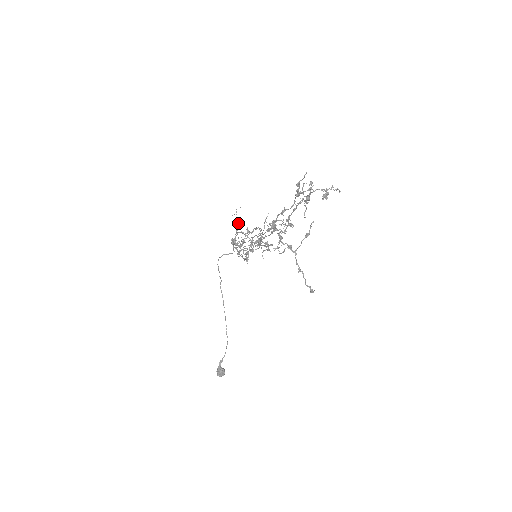
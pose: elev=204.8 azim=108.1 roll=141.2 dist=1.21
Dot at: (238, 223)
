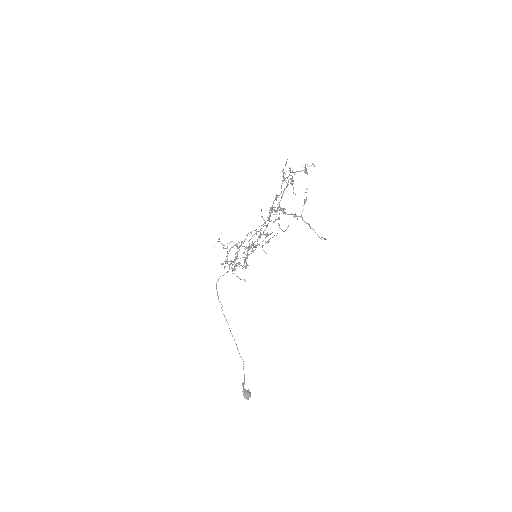
Dot at: occluded
